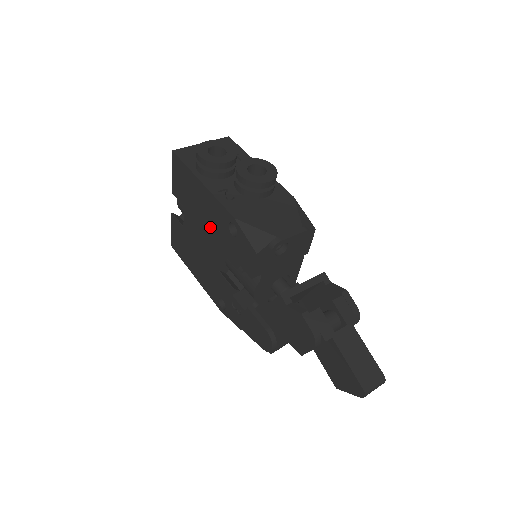
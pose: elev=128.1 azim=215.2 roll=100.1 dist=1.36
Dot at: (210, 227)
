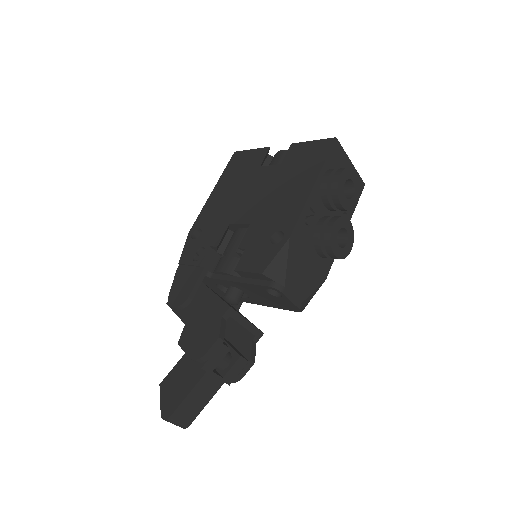
Dot at: (271, 205)
